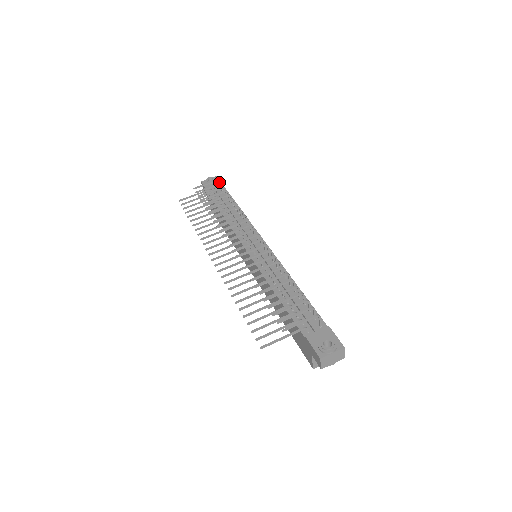
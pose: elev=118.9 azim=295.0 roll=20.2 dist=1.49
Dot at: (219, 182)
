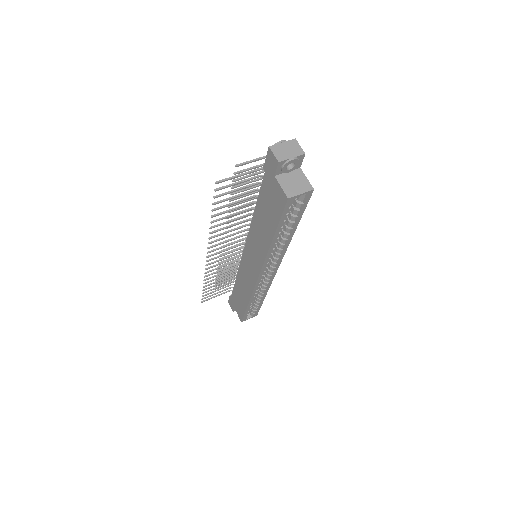
Dot at: occluded
